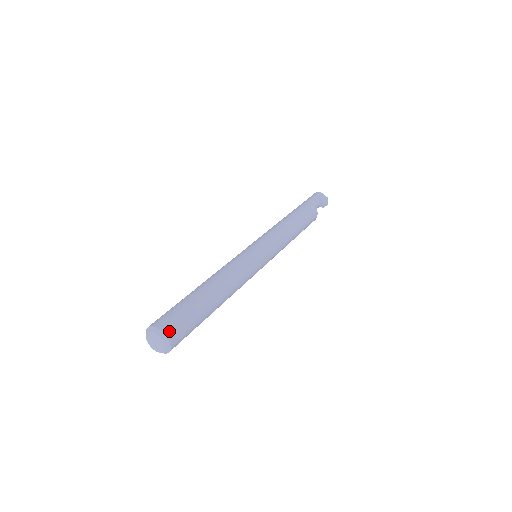
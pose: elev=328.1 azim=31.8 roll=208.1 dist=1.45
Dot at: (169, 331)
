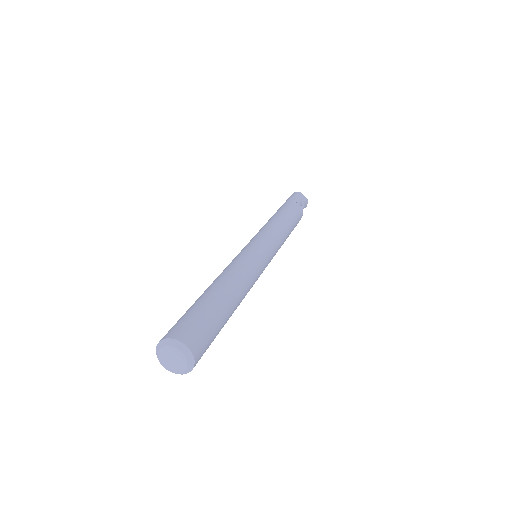
Dot at: (194, 345)
